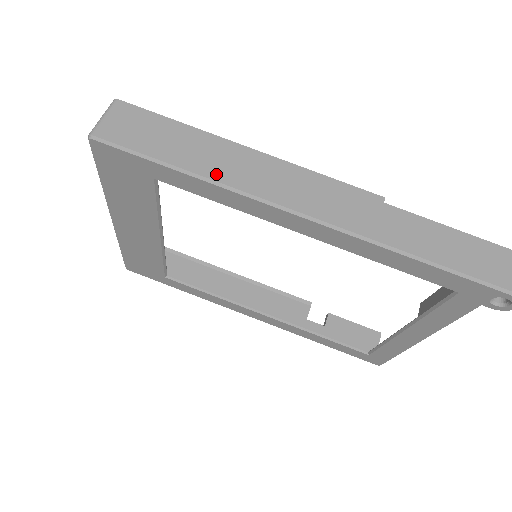
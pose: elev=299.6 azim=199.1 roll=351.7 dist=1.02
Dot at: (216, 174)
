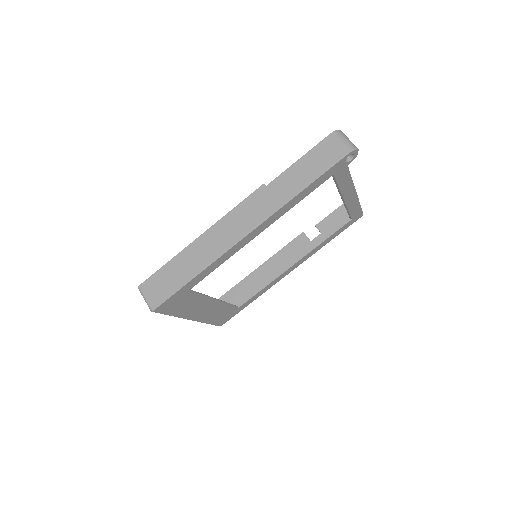
Dot at: (204, 262)
